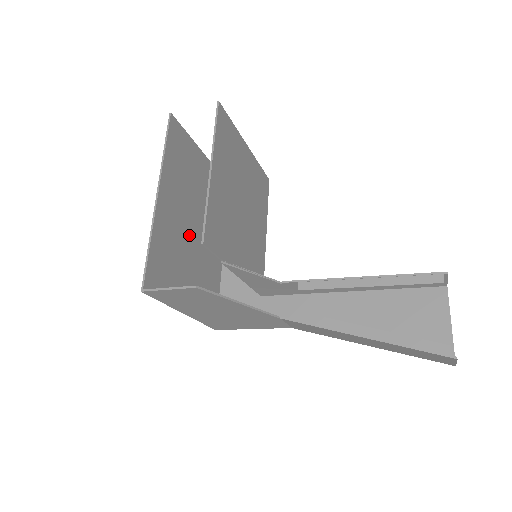
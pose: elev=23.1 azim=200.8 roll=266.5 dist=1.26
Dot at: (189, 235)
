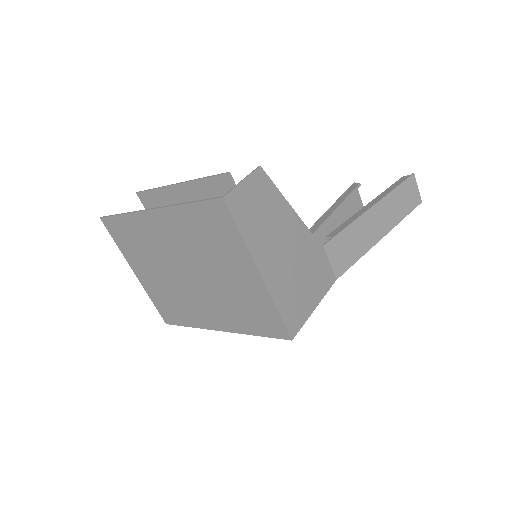
Dot at: (193, 265)
